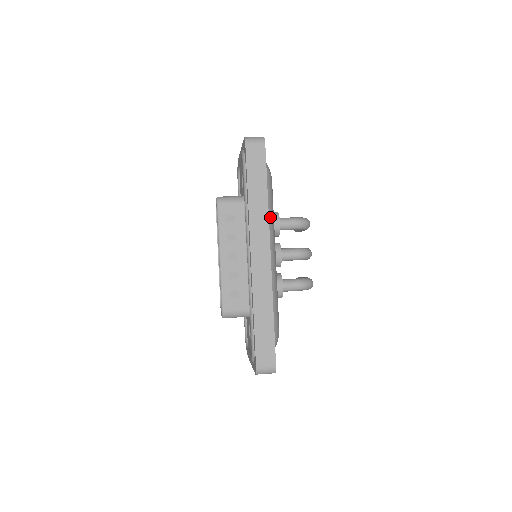
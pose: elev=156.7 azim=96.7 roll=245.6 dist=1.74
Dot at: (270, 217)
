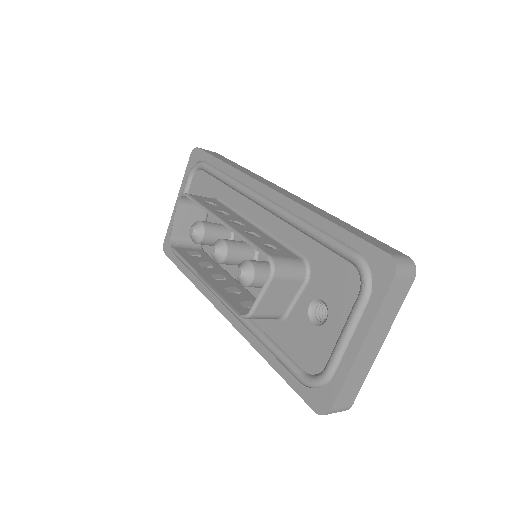
Dot at: occluded
